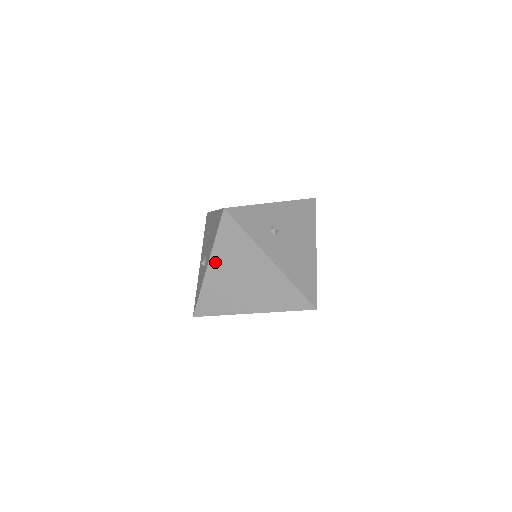
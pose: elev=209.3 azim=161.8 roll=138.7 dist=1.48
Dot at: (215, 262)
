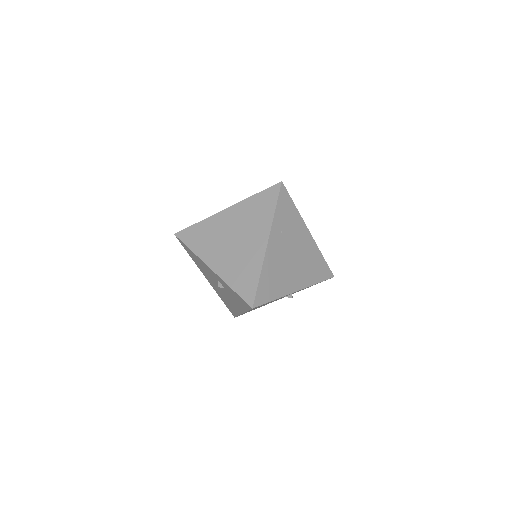
Dot at: (209, 259)
